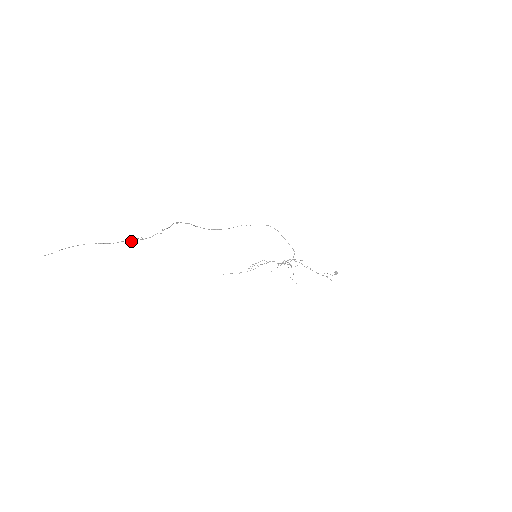
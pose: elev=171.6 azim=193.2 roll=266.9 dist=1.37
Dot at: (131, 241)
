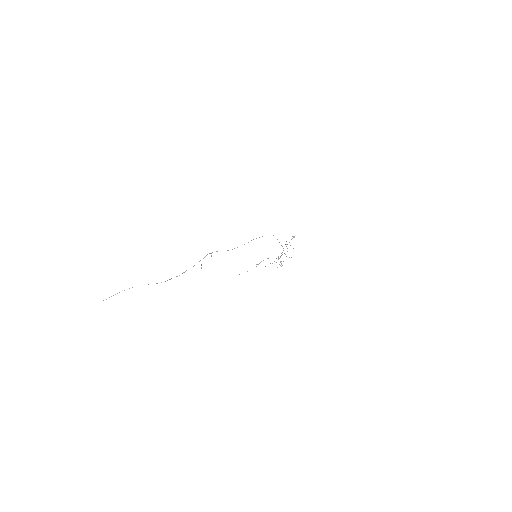
Dot at: (176, 276)
